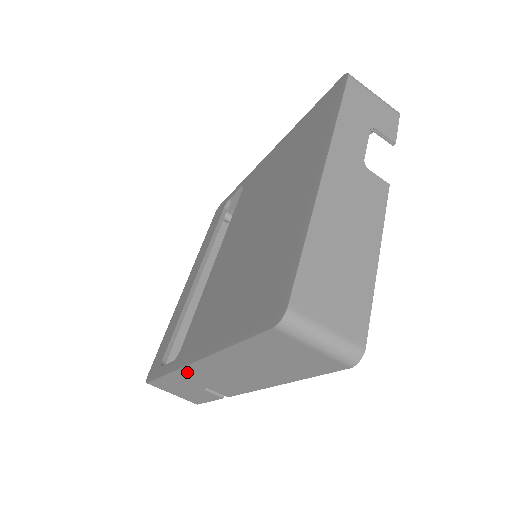
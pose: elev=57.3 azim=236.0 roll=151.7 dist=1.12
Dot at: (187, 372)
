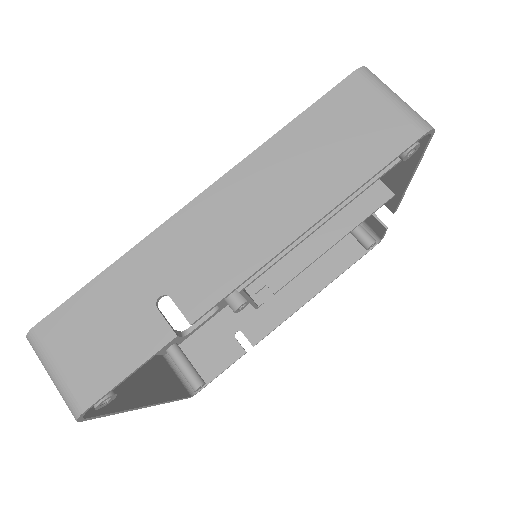
Dot at: (166, 235)
